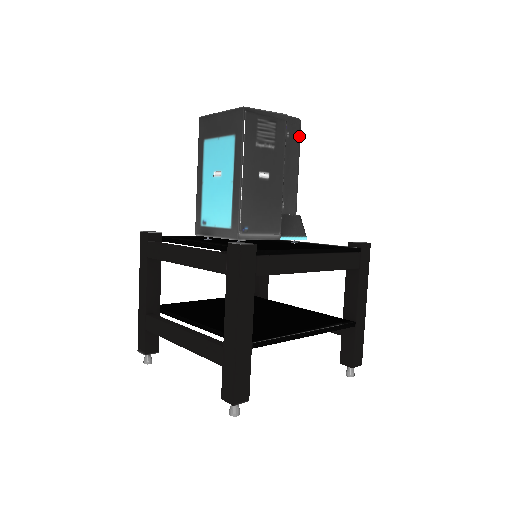
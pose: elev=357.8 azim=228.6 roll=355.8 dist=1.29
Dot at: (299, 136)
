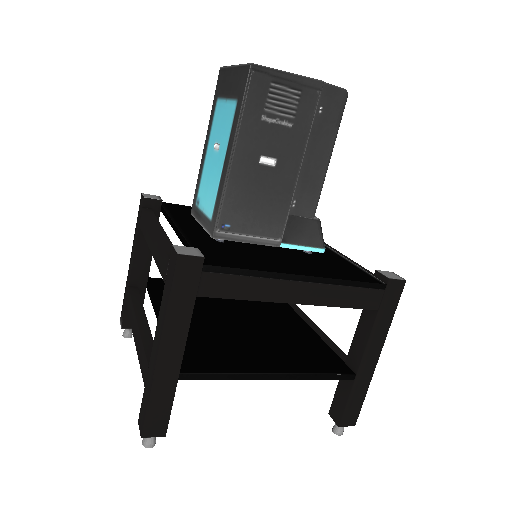
Dot at: (340, 114)
